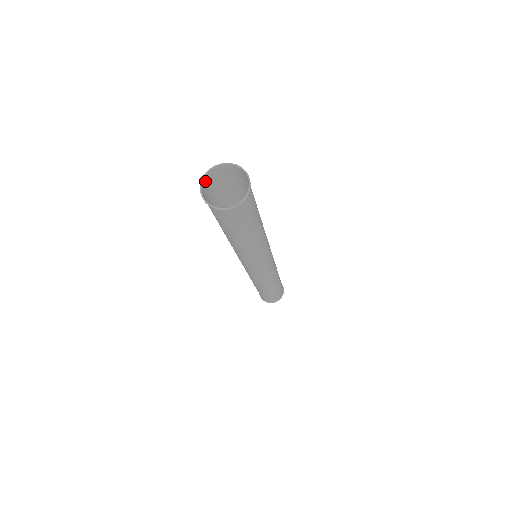
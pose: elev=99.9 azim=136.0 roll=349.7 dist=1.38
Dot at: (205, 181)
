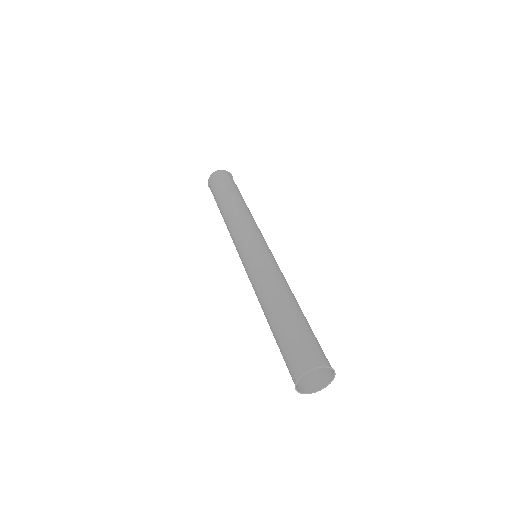
Dot at: (302, 369)
